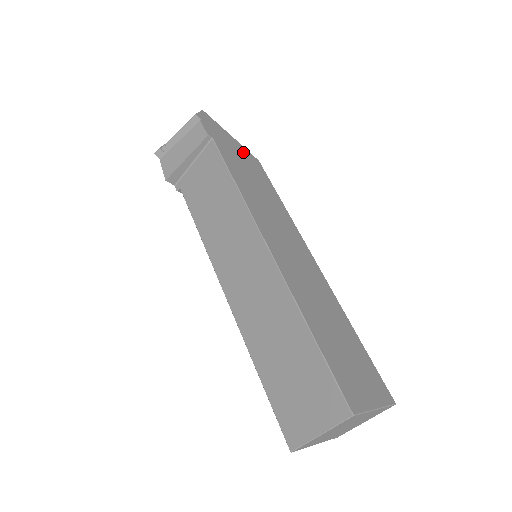
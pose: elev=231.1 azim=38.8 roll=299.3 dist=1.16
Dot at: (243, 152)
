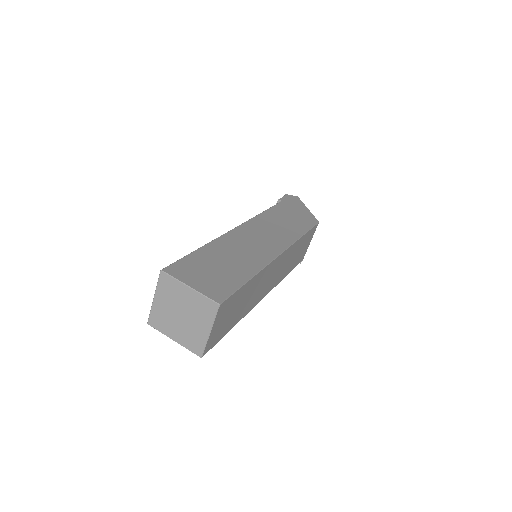
Dot at: (306, 214)
